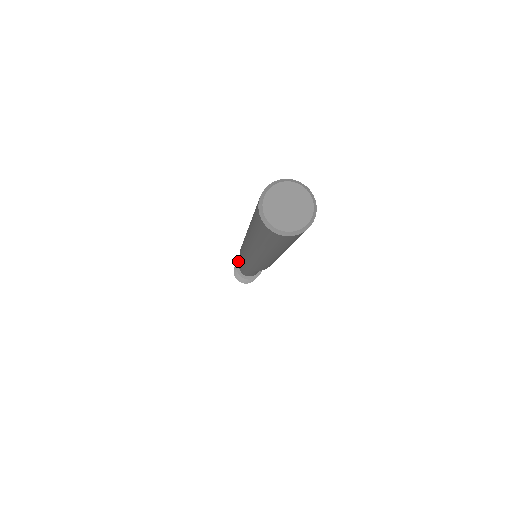
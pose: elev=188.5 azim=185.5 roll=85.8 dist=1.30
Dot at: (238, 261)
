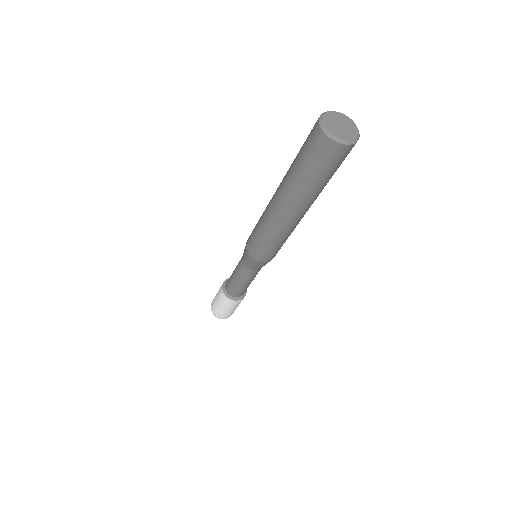
Dot at: occluded
